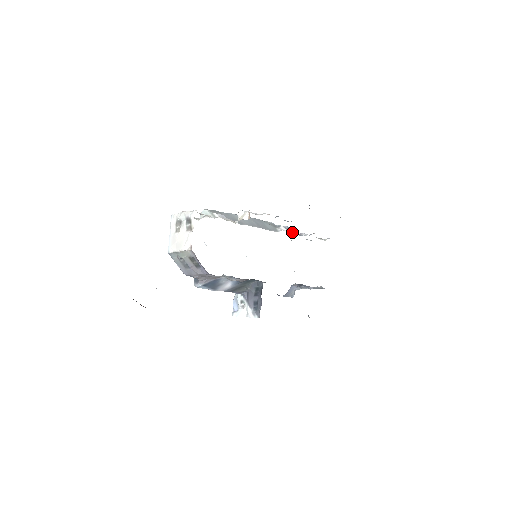
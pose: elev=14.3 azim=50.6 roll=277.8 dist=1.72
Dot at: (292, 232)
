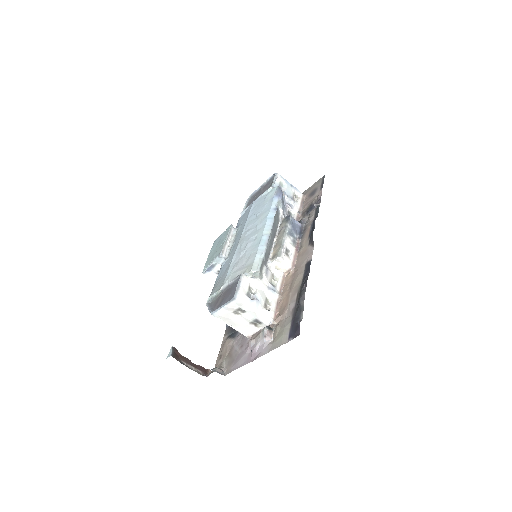
Dot at: (285, 213)
